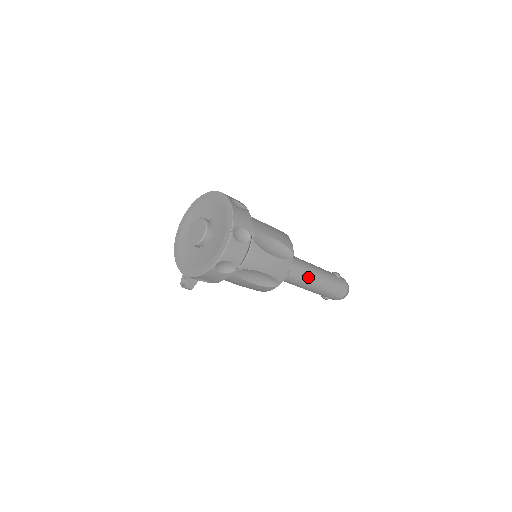
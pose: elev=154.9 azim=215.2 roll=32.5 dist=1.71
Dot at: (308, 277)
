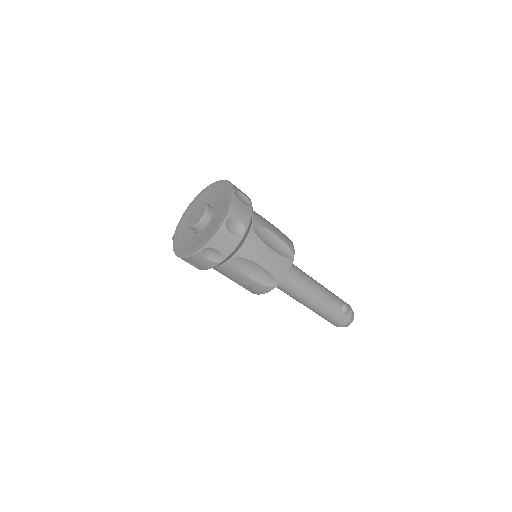
Dot at: (300, 298)
